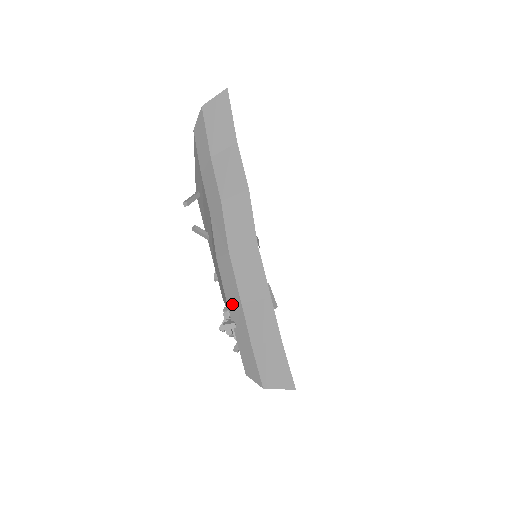
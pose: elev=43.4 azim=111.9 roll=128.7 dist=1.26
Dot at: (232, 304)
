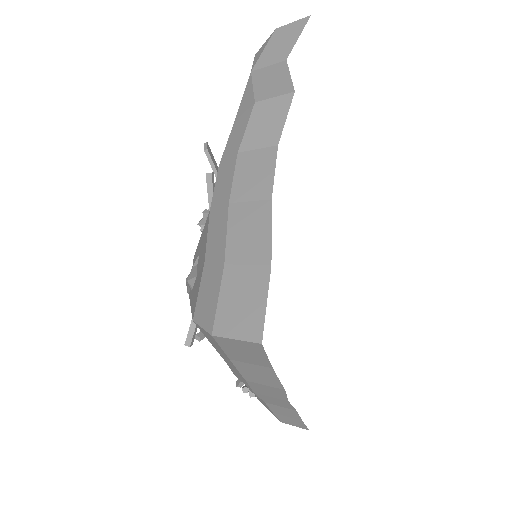
Dot at: (253, 392)
